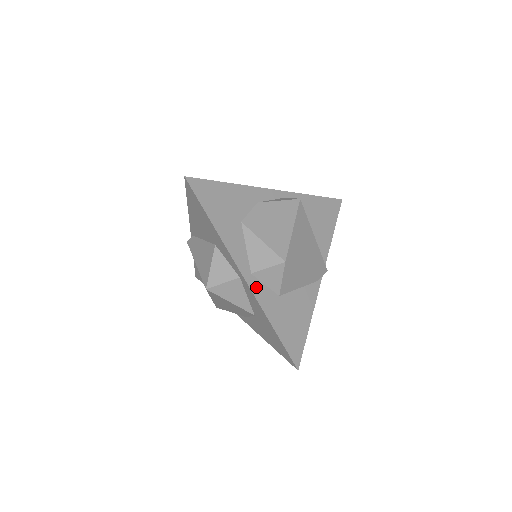
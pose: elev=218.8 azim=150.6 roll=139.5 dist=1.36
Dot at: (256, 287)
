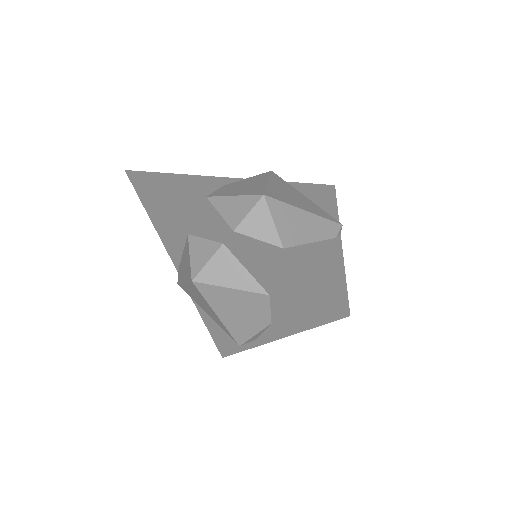
Dot at: (245, 241)
